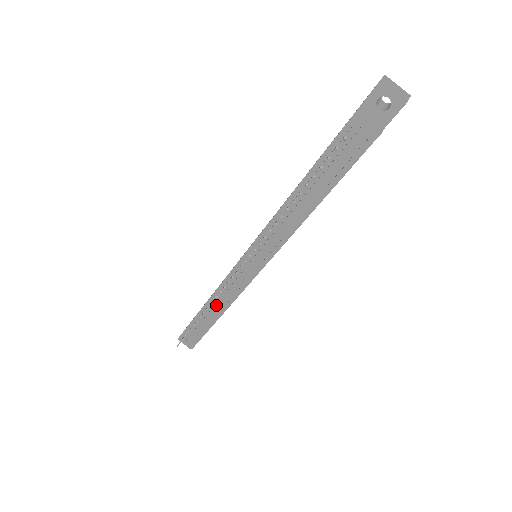
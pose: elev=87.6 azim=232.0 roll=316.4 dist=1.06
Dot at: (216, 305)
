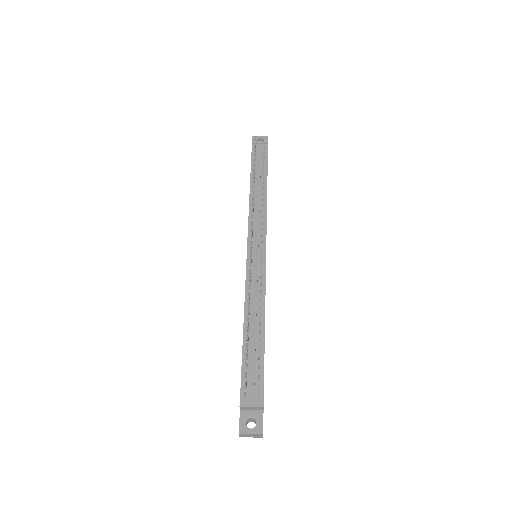
Dot at: (254, 309)
